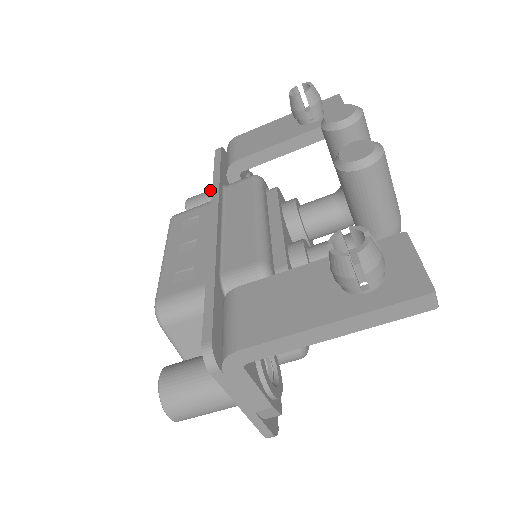
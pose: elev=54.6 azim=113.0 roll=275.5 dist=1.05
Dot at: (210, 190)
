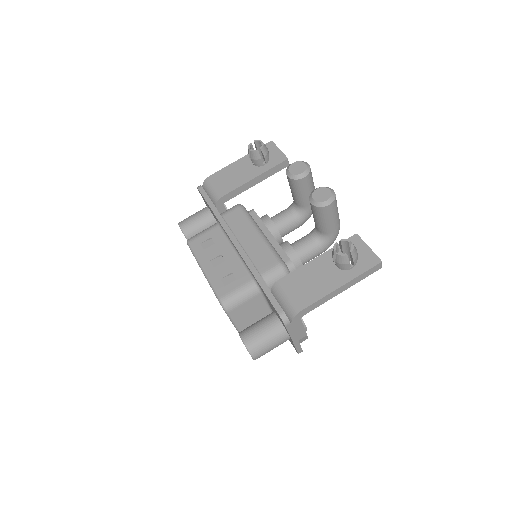
Dot at: (195, 215)
